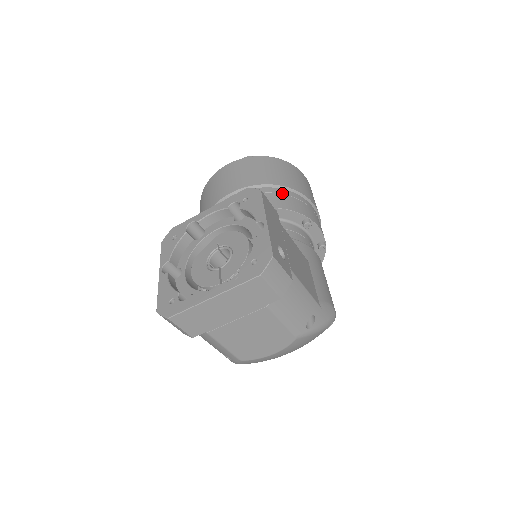
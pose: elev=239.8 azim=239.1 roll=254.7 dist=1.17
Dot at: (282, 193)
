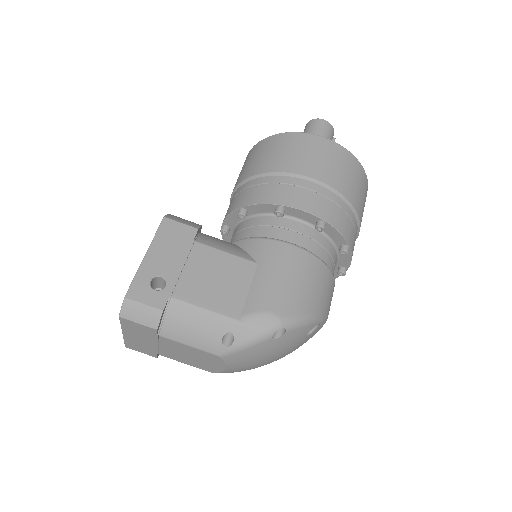
Dot at: (258, 183)
